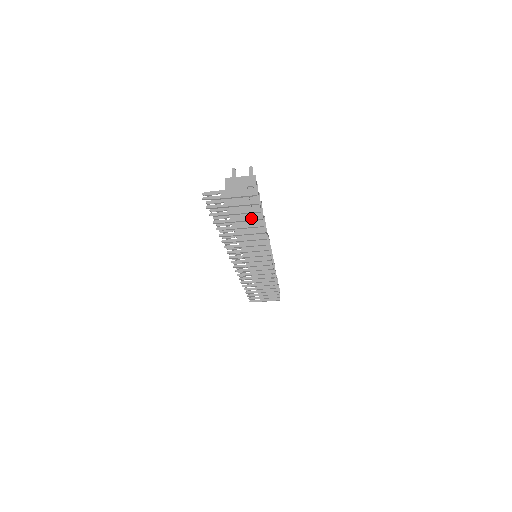
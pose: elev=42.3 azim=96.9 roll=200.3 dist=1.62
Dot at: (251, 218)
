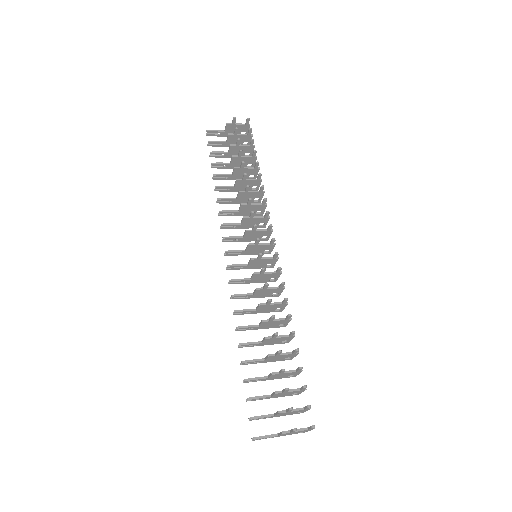
Dot at: occluded
